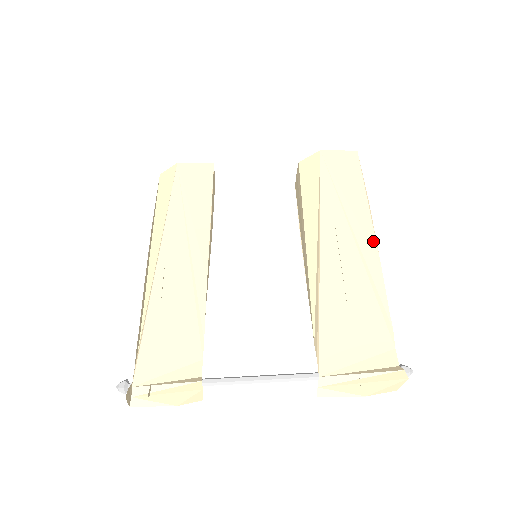
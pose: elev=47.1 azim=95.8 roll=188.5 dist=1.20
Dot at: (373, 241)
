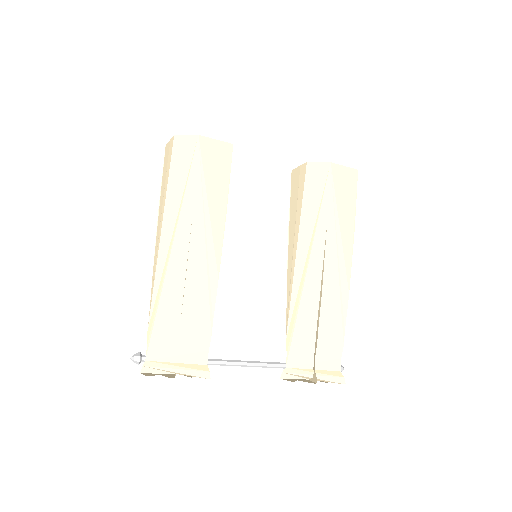
Dot at: (349, 269)
